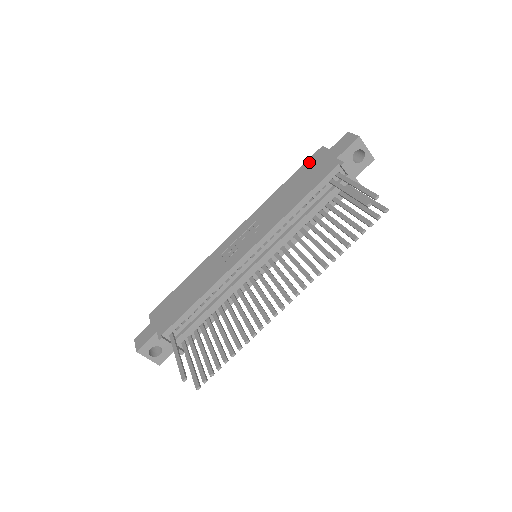
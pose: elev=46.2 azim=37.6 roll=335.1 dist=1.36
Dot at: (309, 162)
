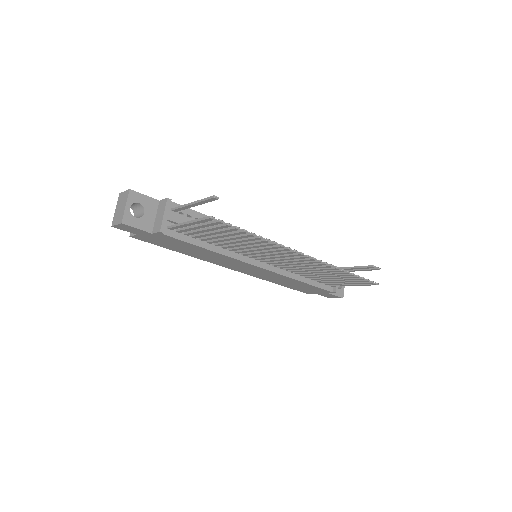
Dot at: occluded
